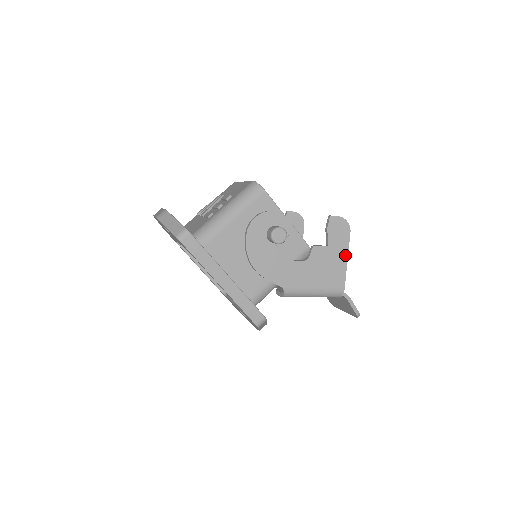
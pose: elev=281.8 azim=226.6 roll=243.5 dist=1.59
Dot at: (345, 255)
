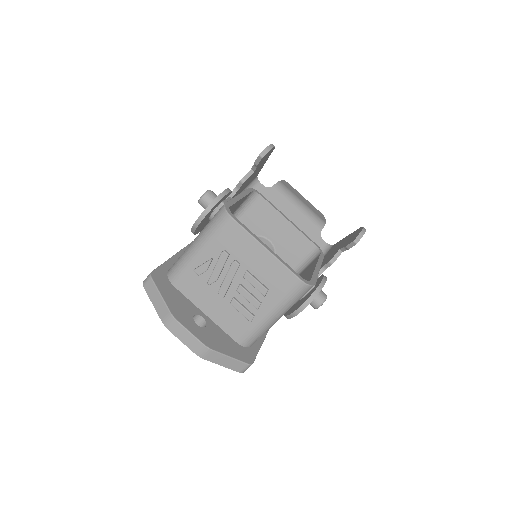
Dot at: occluded
